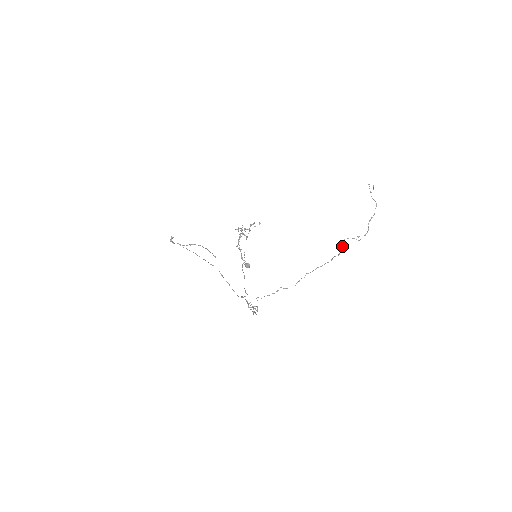
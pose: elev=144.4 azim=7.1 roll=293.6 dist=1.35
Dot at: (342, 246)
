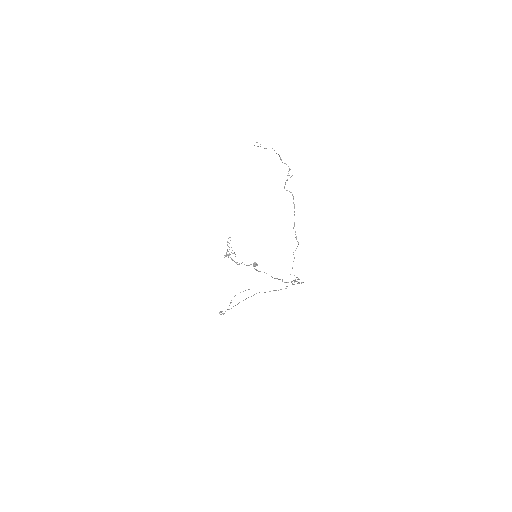
Dot at: occluded
